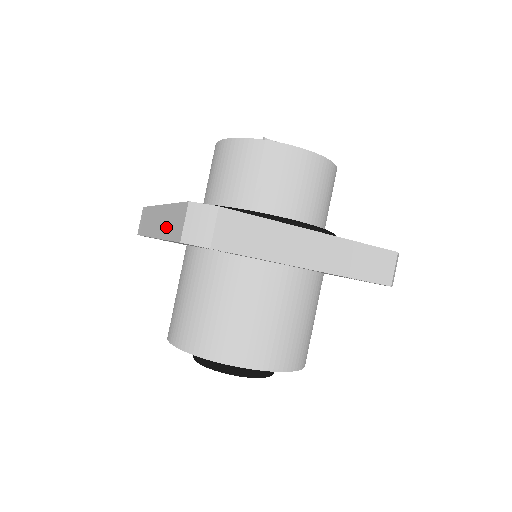
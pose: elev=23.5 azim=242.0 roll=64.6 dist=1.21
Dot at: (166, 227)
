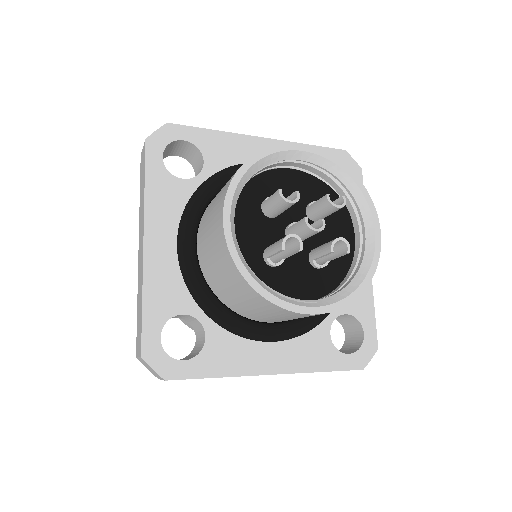
Dot at: (139, 292)
